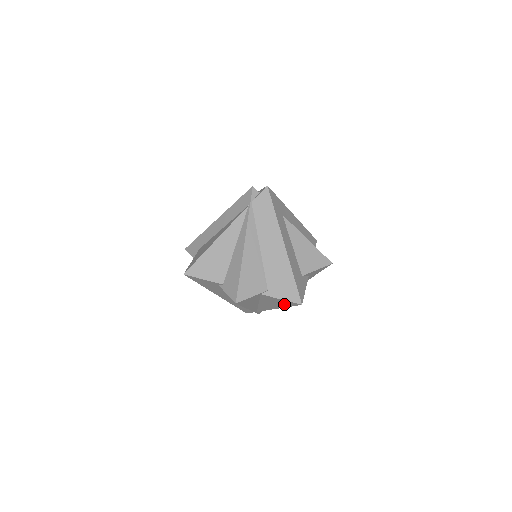
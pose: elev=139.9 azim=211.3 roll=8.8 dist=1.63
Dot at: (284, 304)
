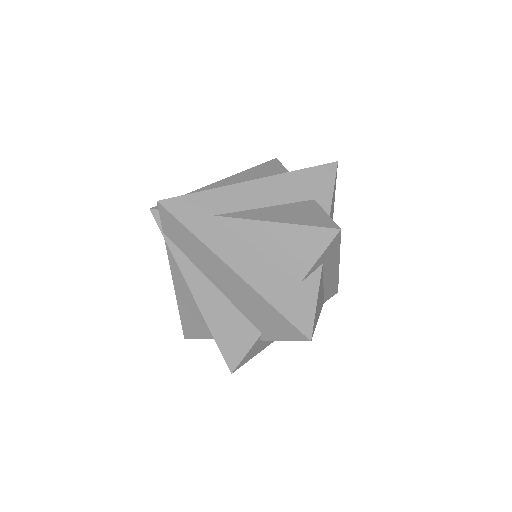
Dot at: occluded
